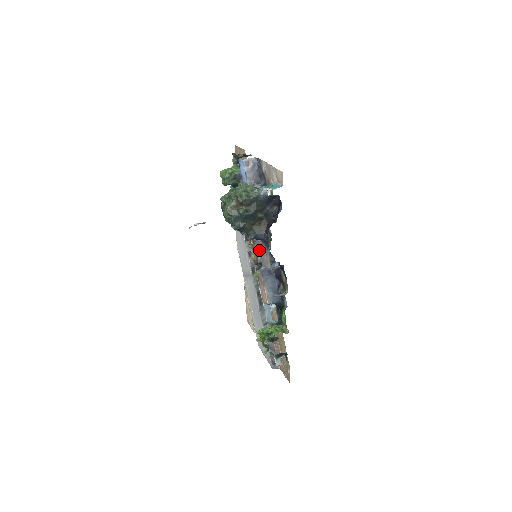
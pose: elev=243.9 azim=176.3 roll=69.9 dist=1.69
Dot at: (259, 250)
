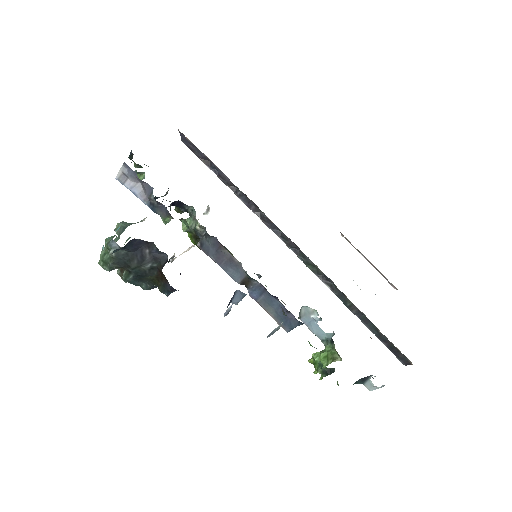
Dot at: (228, 269)
